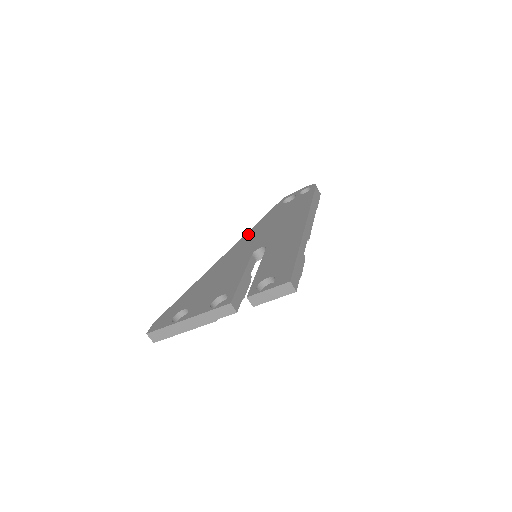
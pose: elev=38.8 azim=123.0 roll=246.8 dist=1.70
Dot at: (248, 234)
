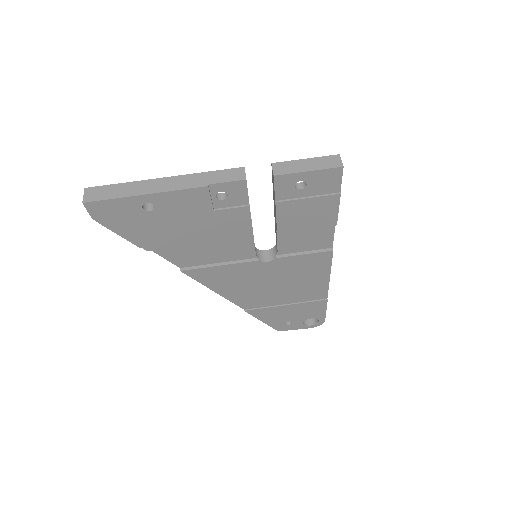
Dot at: occluded
